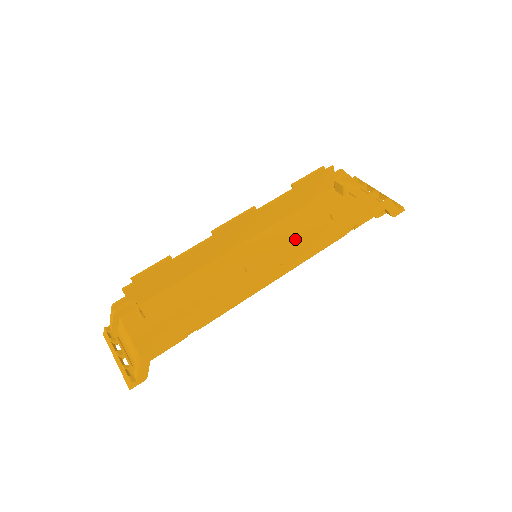
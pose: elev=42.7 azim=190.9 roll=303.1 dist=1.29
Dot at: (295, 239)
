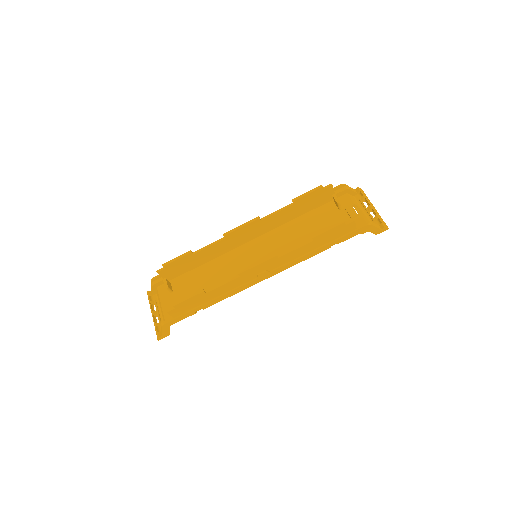
Dot at: (289, 245)
